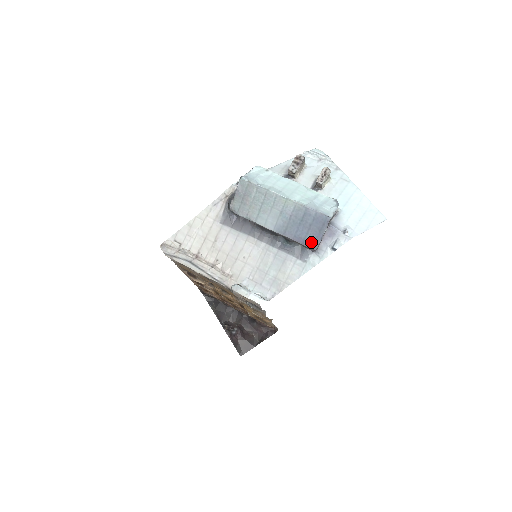
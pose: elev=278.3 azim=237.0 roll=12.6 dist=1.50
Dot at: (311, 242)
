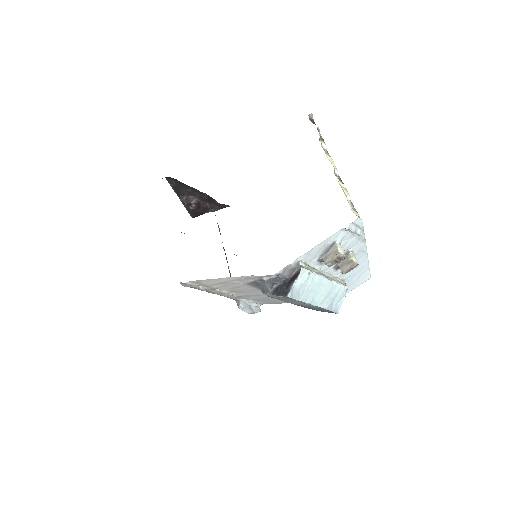
Dot at: occluded
